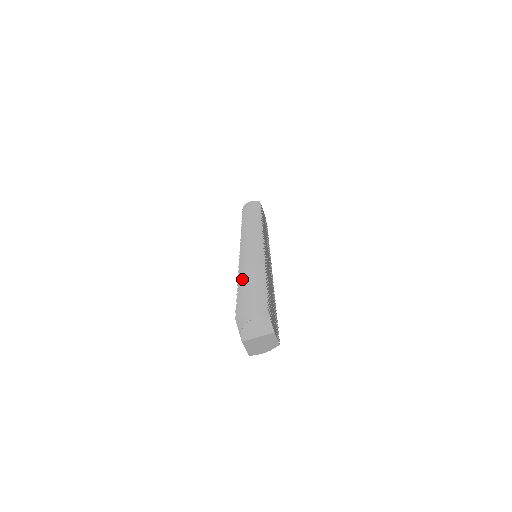
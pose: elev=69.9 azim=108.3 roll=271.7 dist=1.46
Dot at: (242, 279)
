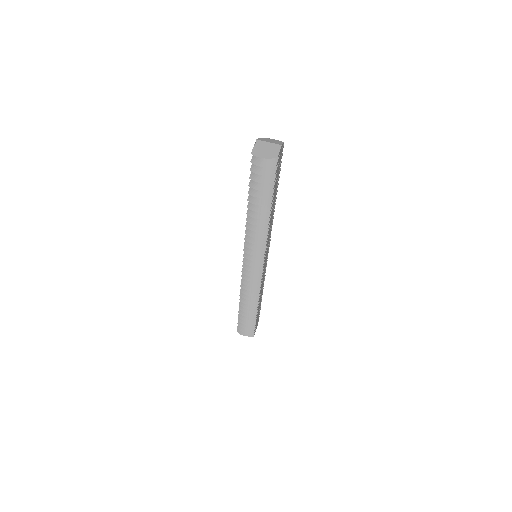
Dot at: occluded
